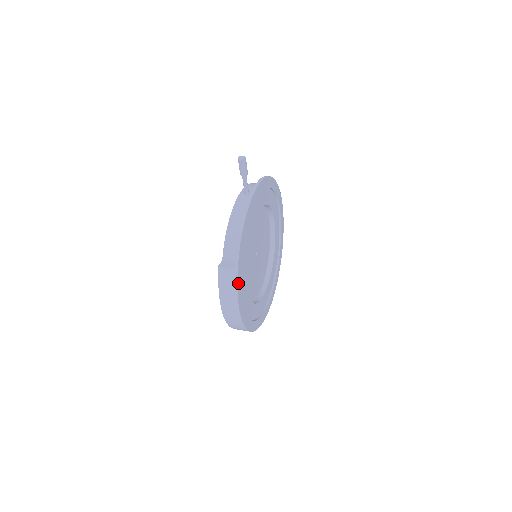
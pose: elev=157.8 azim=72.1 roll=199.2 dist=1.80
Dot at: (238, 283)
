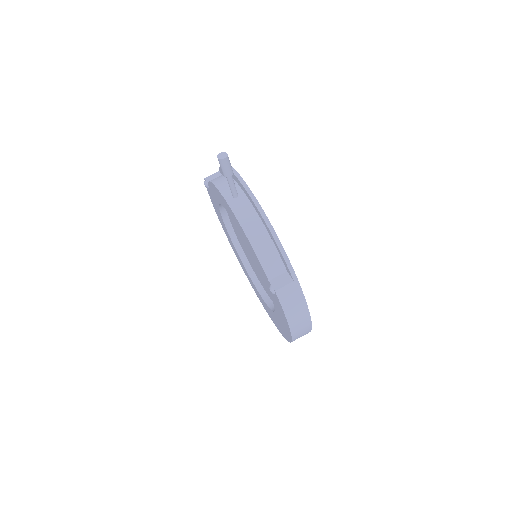
Dot at: (302, 293)
